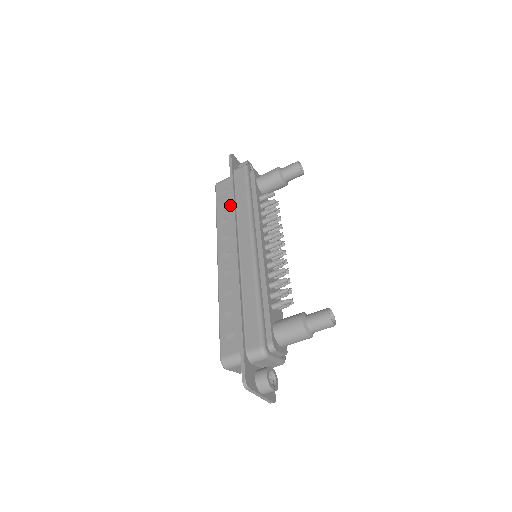
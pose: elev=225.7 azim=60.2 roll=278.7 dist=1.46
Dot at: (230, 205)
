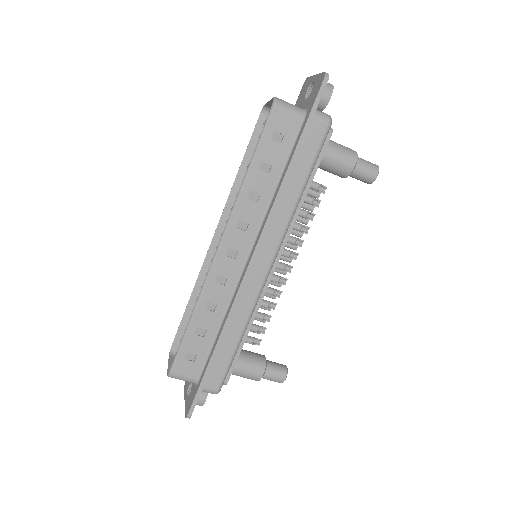
Dot at: (274, 175)
